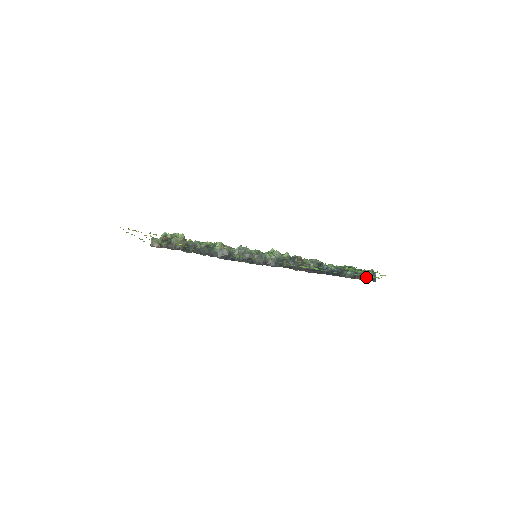
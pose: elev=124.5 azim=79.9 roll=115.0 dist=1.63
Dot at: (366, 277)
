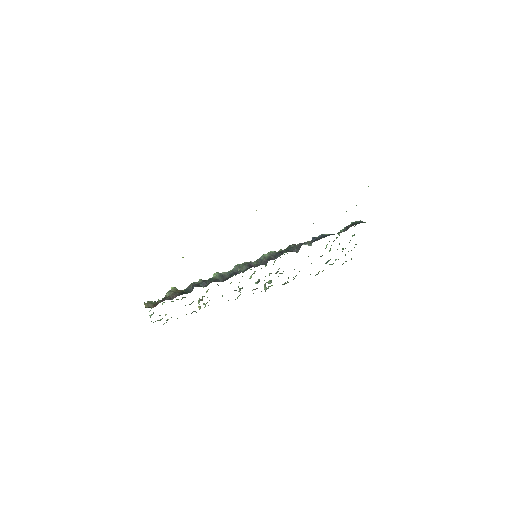
Dot at: (357, 223)
